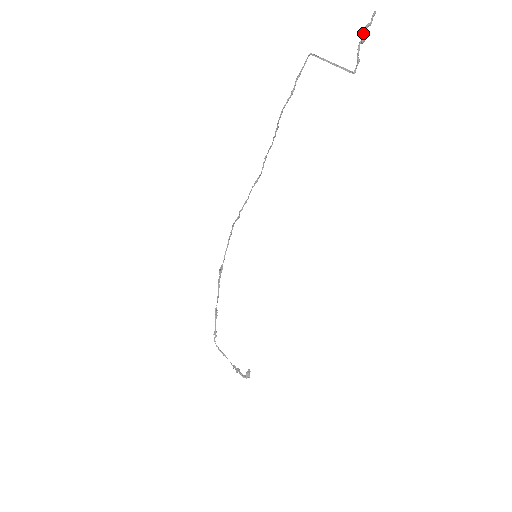
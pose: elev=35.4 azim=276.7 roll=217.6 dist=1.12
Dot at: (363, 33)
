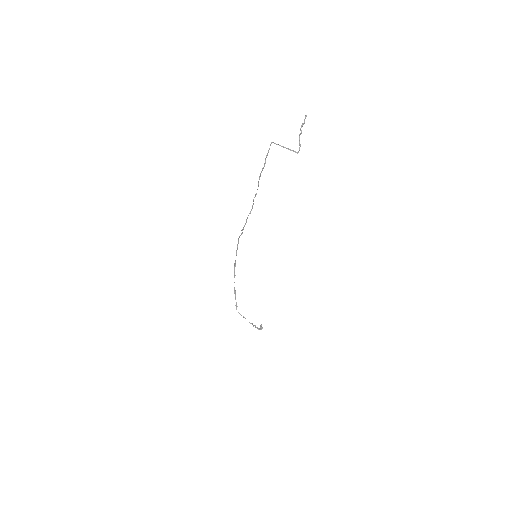
Dot at: (300, 130)
